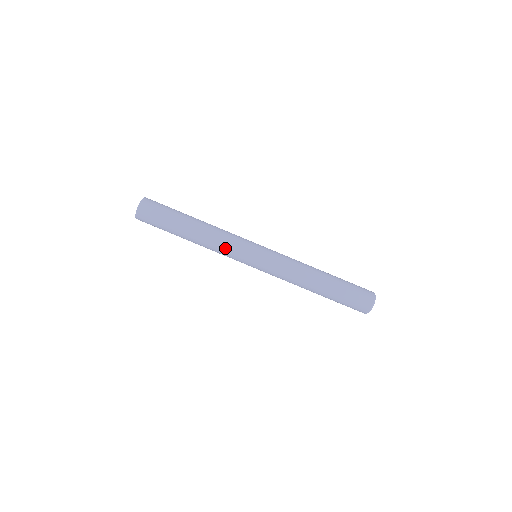
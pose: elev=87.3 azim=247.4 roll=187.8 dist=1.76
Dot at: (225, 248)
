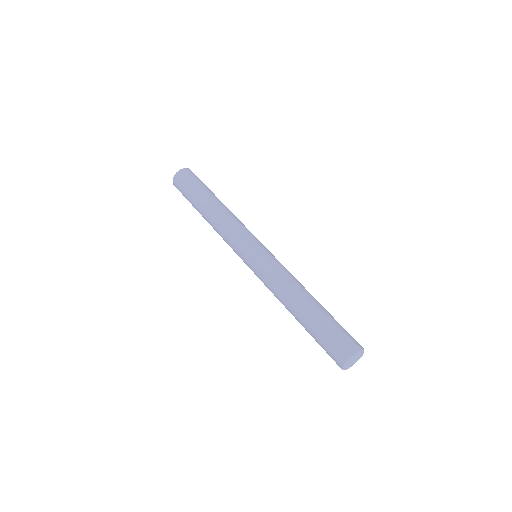
Dot at: (232, 229)
